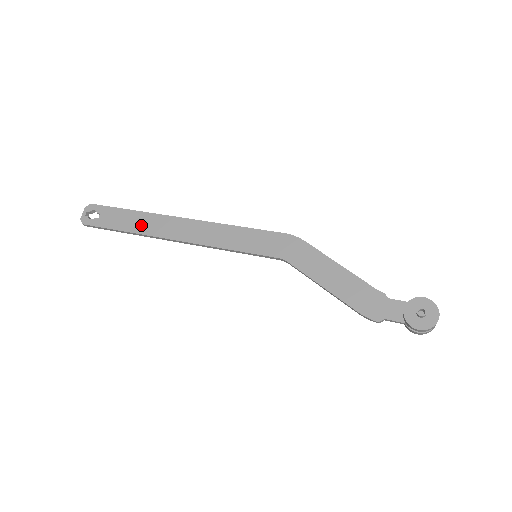
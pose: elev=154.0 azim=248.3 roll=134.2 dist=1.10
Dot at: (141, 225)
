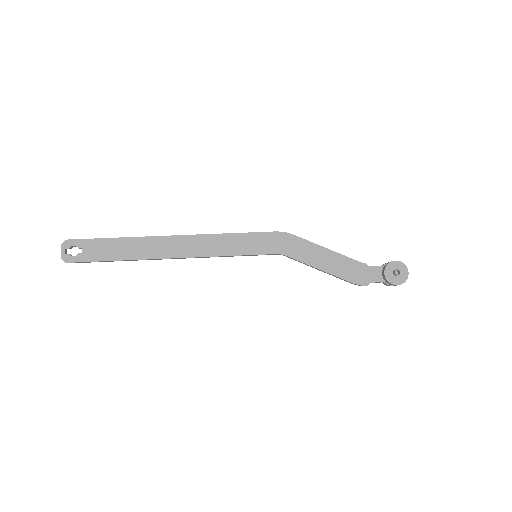
Dot at: (134, 251)
